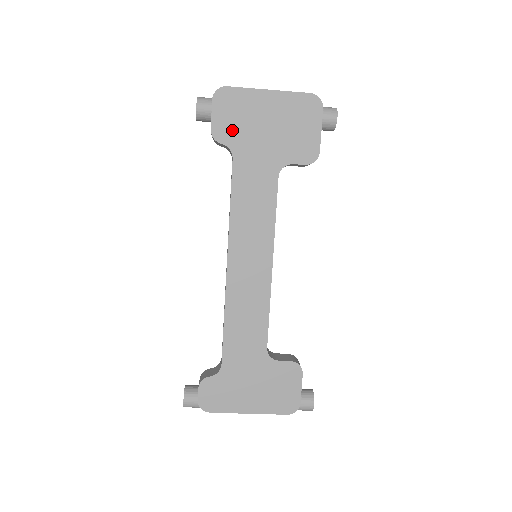
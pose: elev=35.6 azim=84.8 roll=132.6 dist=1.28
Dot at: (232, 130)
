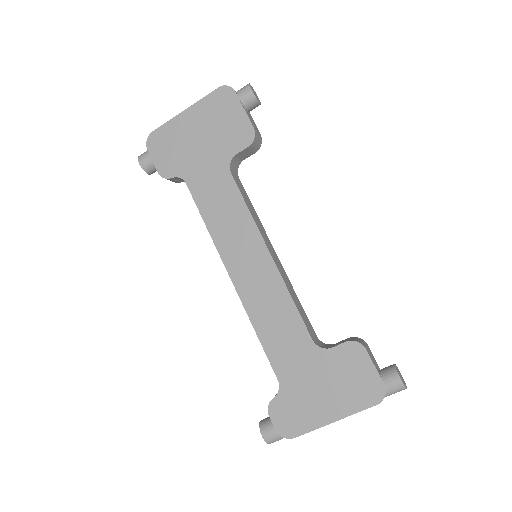
Dot at: (174, 162)
